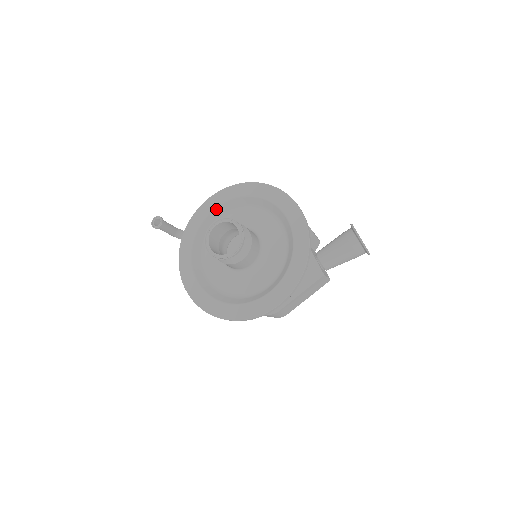
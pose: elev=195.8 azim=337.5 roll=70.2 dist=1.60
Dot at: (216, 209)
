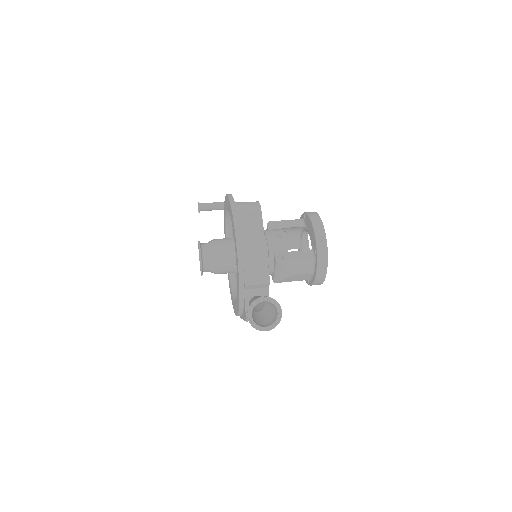
Dot at: (228, 209)
